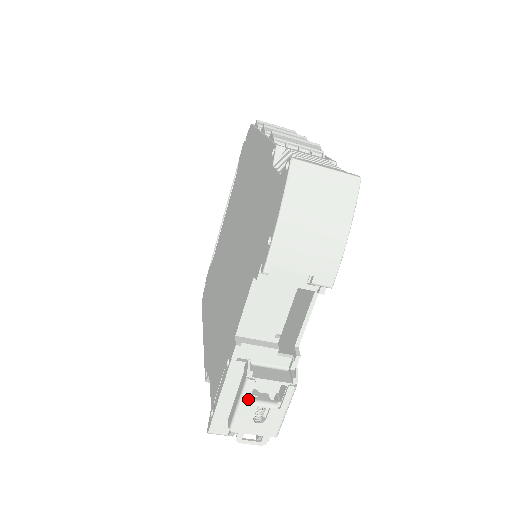
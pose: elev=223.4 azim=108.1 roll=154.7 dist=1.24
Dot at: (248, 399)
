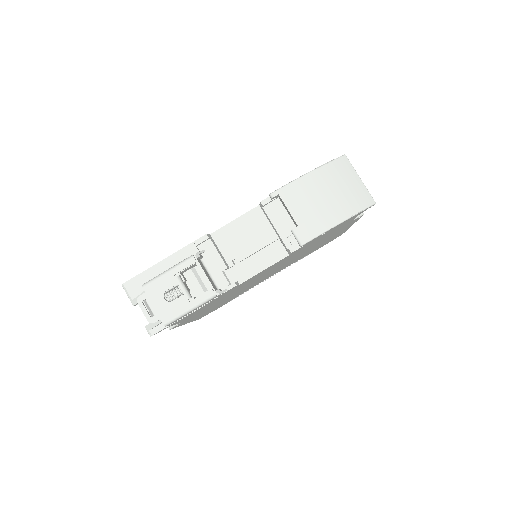
Dot at: (178, 271)
